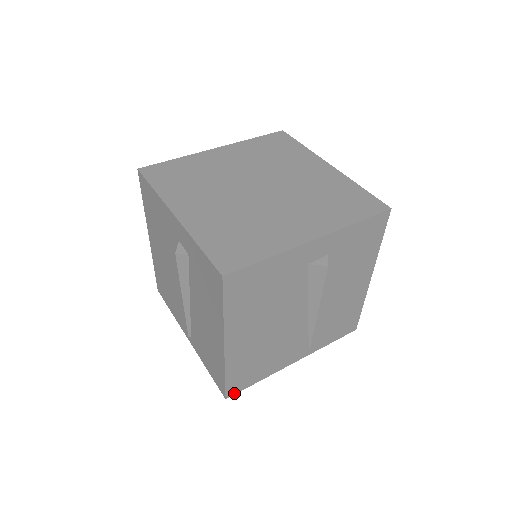
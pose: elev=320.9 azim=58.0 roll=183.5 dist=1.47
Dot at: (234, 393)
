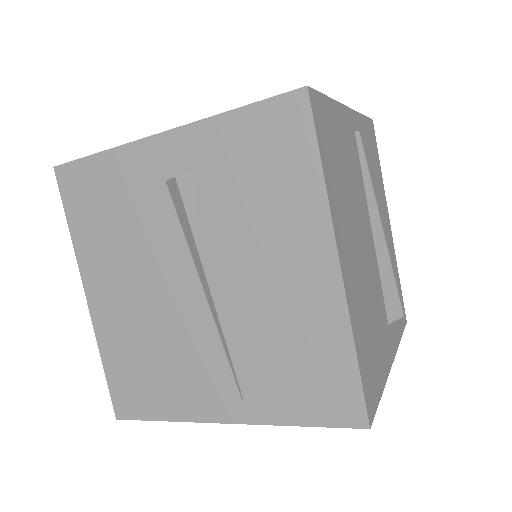
Dot at: (127, 416)
